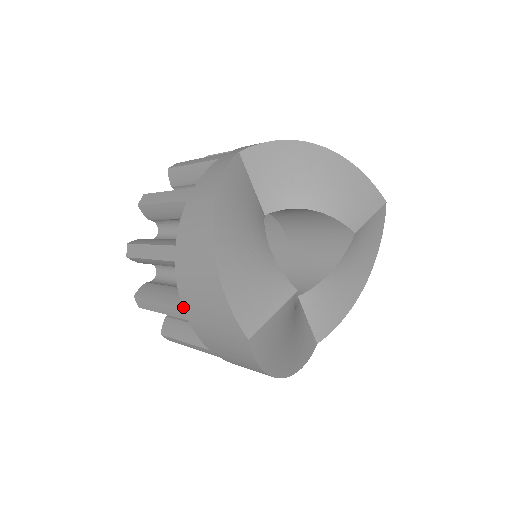
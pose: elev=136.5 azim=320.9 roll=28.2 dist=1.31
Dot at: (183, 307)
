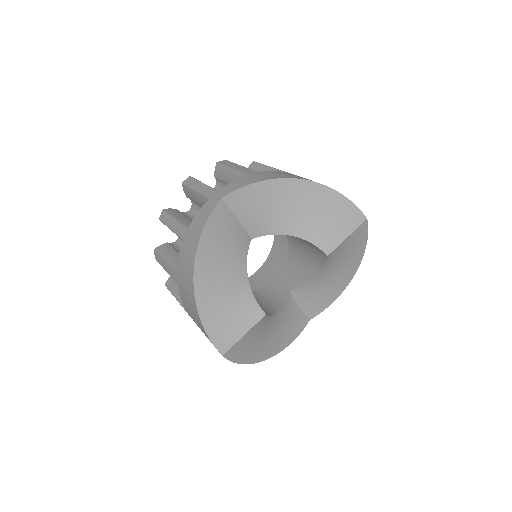
Dot at: (188, 313)
